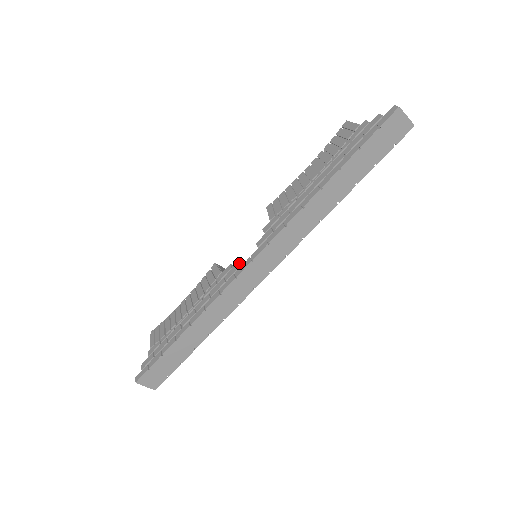
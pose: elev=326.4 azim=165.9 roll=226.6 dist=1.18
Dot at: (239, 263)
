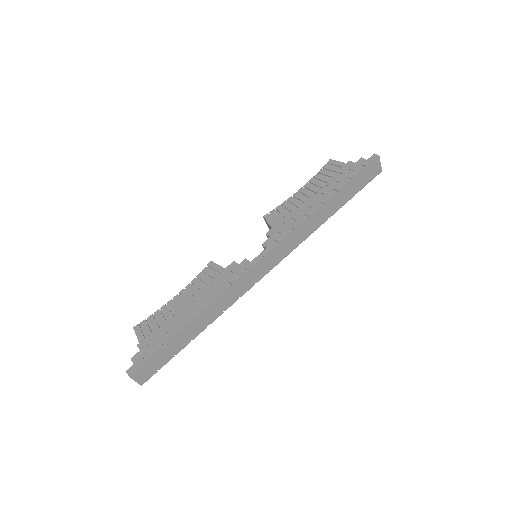
Dot at: occluded
